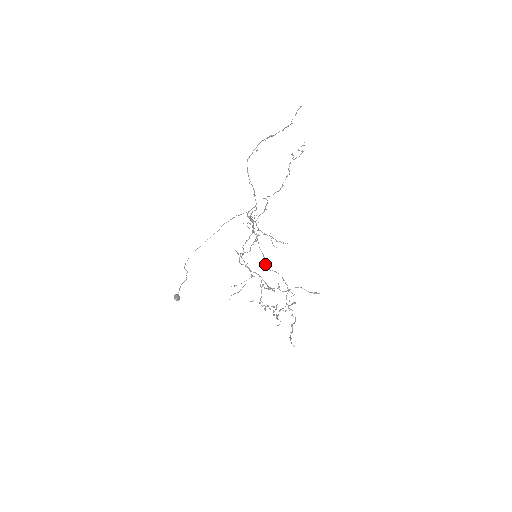
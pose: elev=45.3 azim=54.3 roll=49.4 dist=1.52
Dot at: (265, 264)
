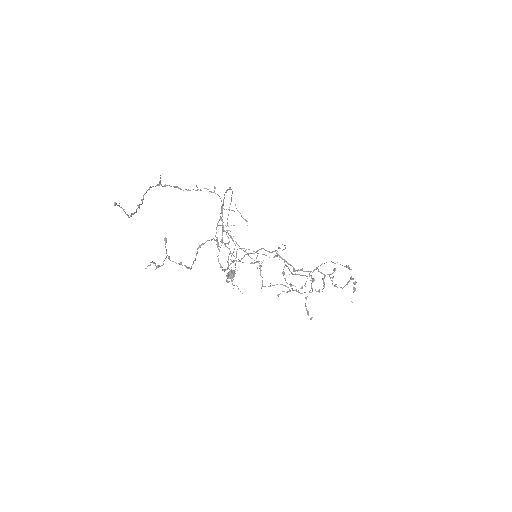
Dot at: occluded
